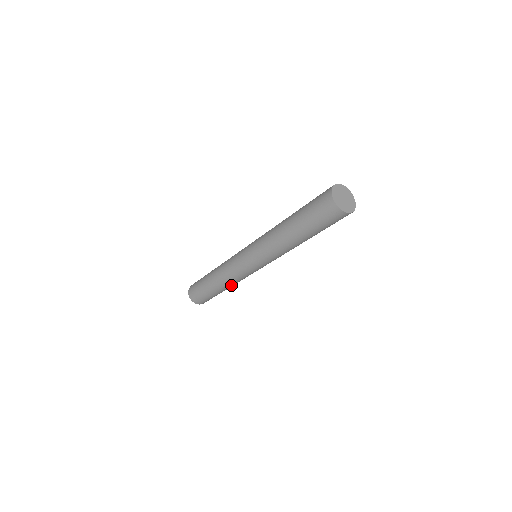
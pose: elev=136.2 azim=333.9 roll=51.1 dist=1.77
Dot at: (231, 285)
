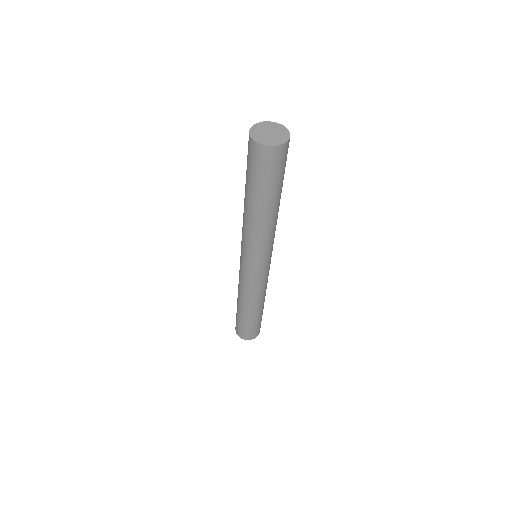
Dot at: (265, 294)
